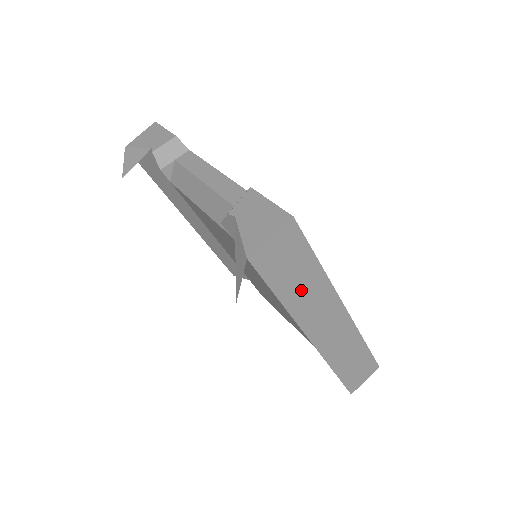
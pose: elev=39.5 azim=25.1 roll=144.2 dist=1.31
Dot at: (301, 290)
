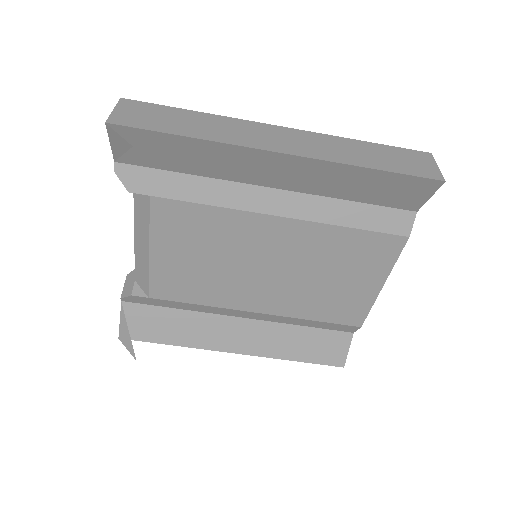
Dot at: (200, 127)
